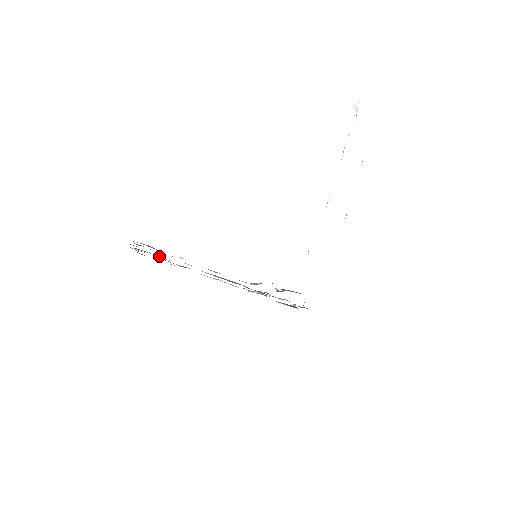
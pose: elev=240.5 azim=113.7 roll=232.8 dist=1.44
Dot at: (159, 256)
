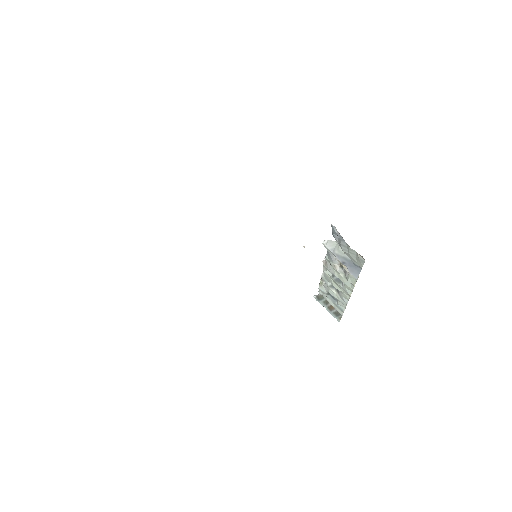
Dot at: occluded
